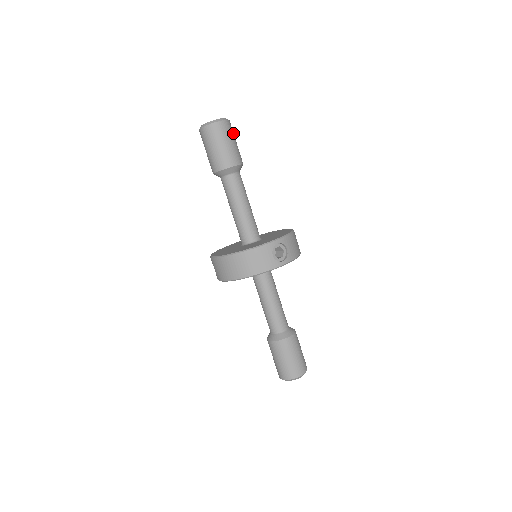
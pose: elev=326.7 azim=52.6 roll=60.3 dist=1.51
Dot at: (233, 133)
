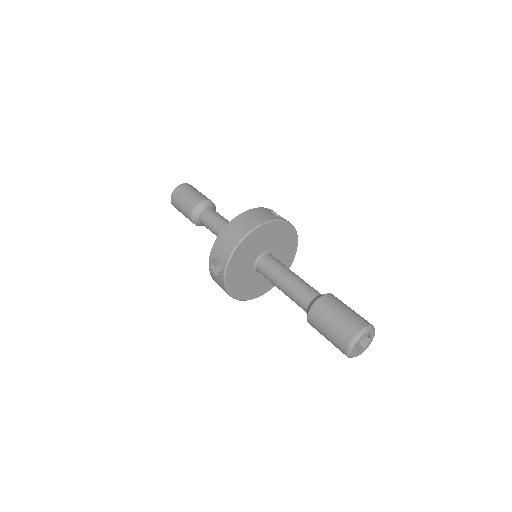
Dot at: occluded
